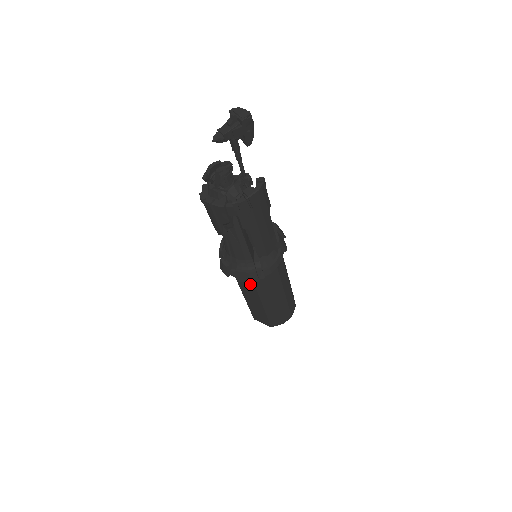
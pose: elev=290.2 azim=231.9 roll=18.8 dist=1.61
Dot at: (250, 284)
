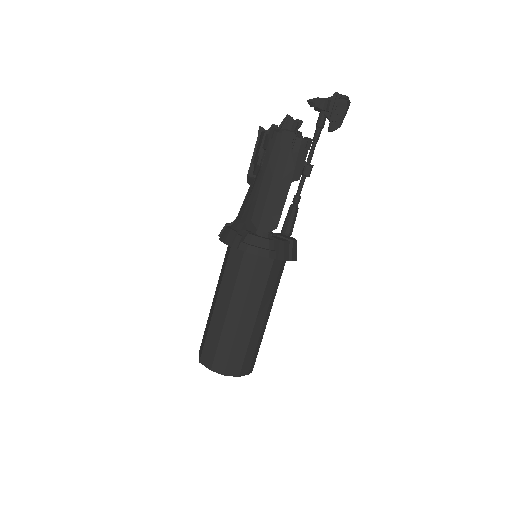
Dot at: (225, 264)
